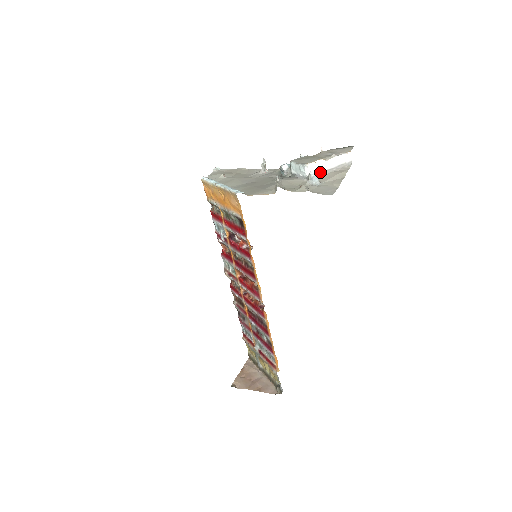
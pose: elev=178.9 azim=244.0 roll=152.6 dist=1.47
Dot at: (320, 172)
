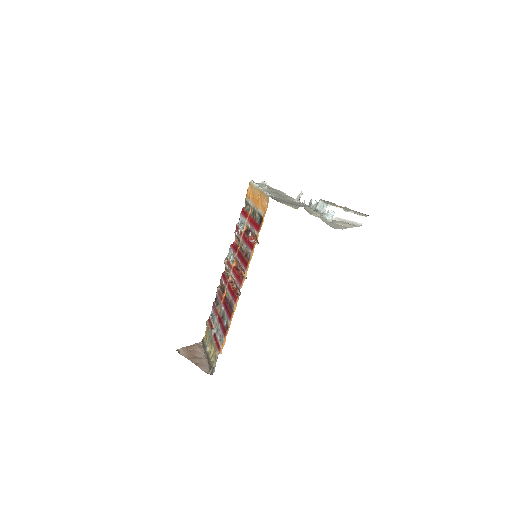
Dot at: (336, 217)
